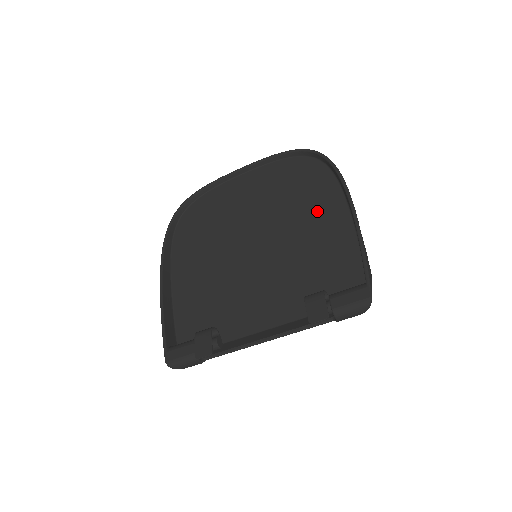
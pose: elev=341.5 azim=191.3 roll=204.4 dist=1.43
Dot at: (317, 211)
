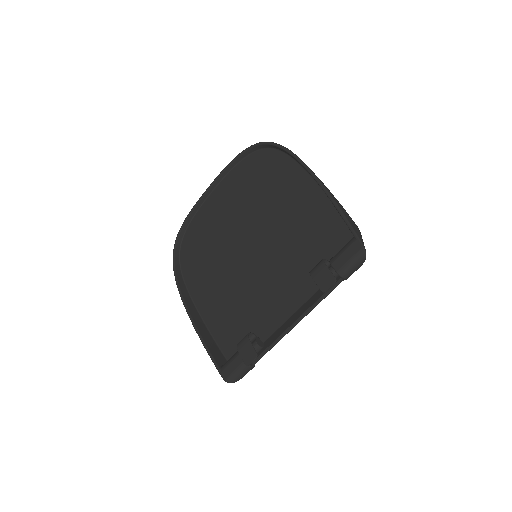
Dot at: (288, 193)
